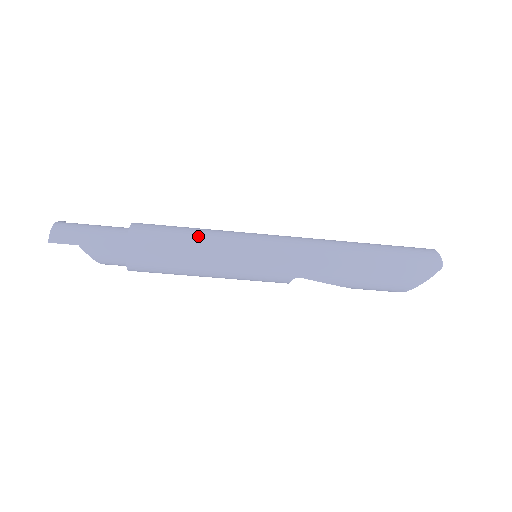
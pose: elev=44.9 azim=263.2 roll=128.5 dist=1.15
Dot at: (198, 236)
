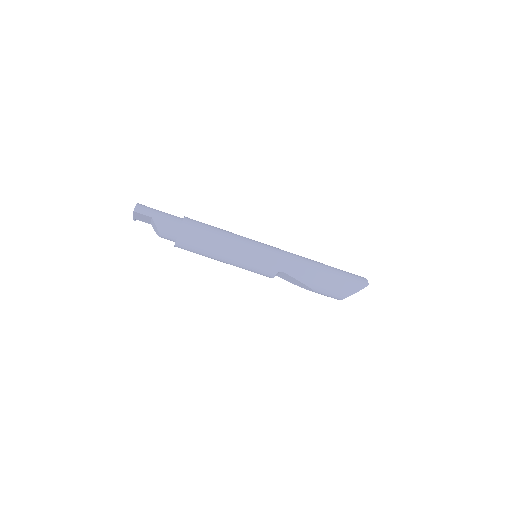
Dot at: (225, 232)
